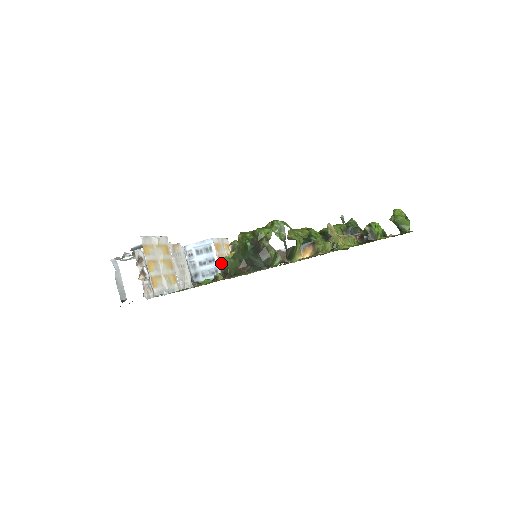
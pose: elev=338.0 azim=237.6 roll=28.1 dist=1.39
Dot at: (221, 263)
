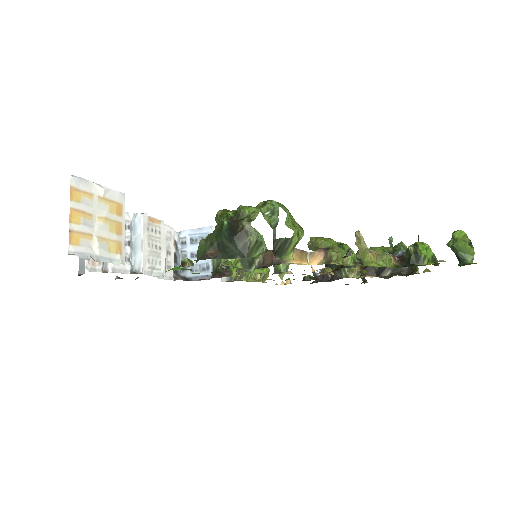
Dot at: occluded
